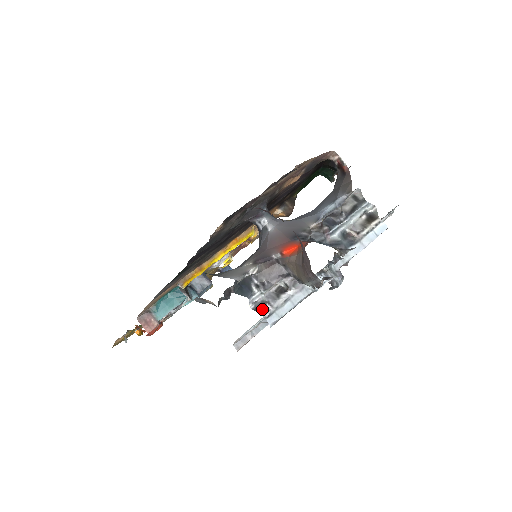
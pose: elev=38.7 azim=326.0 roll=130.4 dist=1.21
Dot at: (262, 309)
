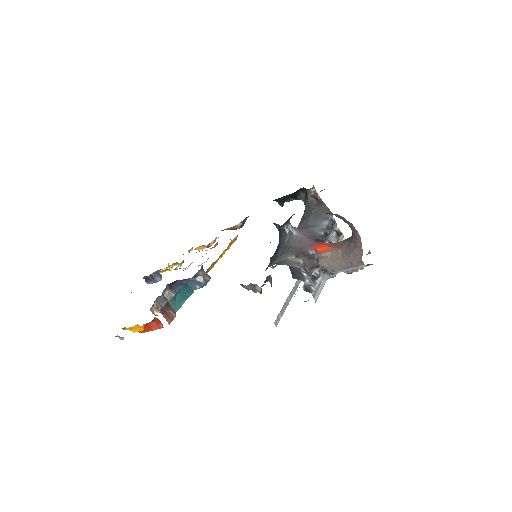
Dot at: (310, 290)
